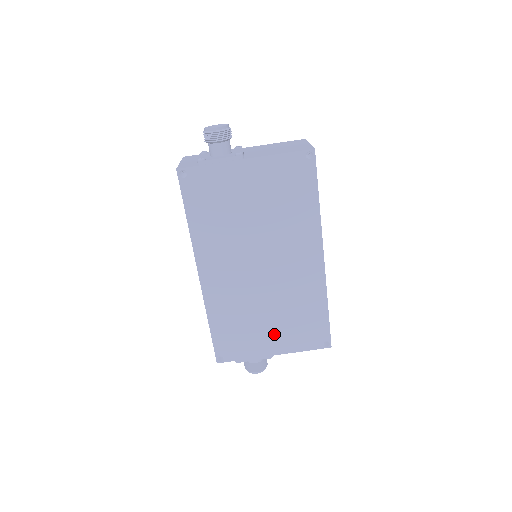
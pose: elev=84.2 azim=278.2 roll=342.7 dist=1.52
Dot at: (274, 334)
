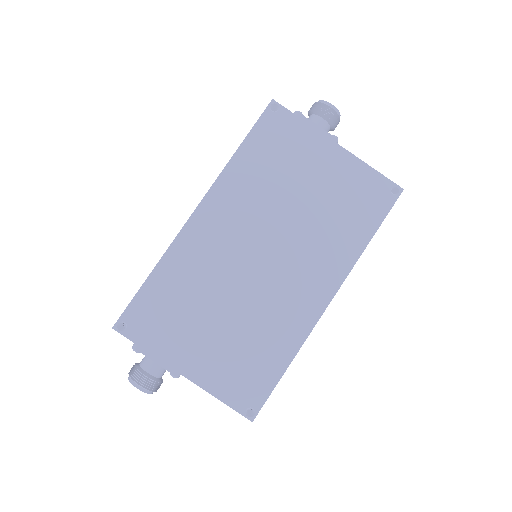
Dot at: (207, 347)
